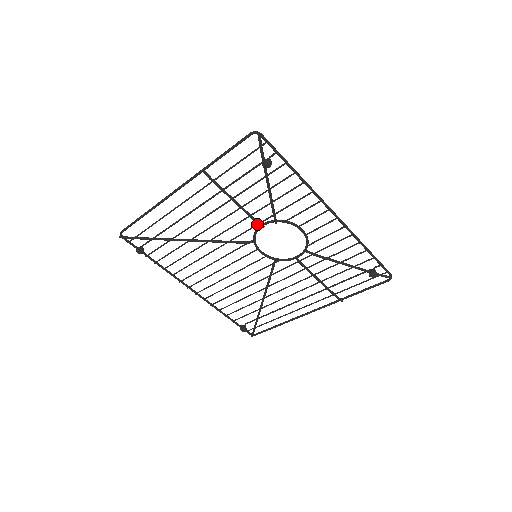
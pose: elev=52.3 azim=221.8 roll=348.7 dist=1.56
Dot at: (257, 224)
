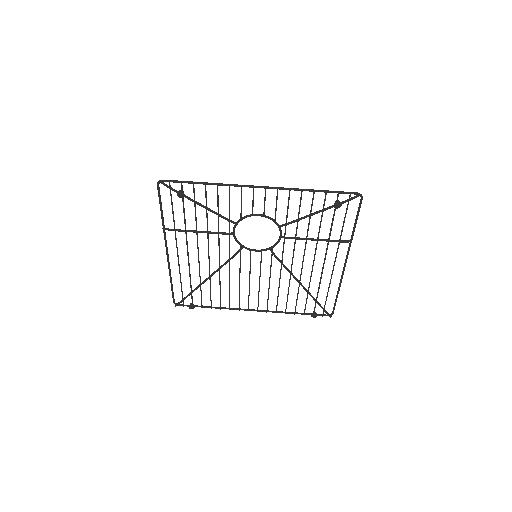
Dot at: (229, 235)
